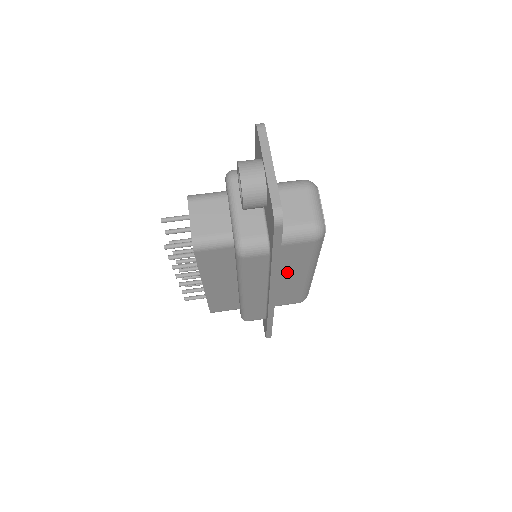
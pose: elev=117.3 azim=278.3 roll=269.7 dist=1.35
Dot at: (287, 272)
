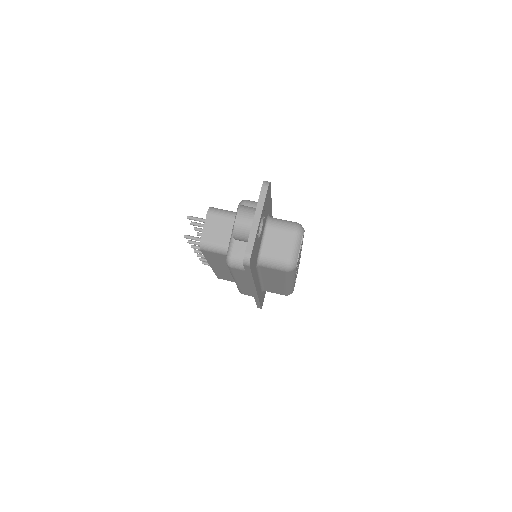
Dot at: (270, 279)
